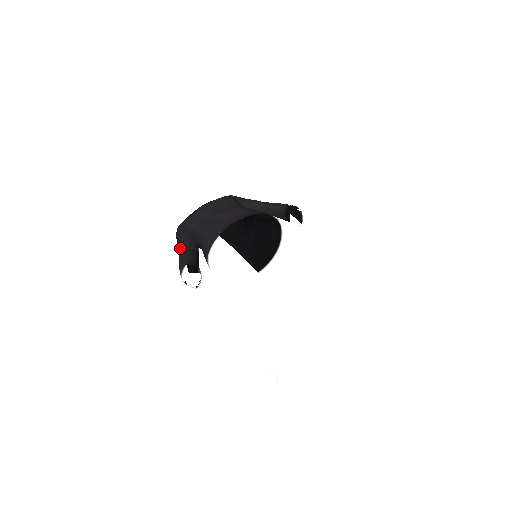
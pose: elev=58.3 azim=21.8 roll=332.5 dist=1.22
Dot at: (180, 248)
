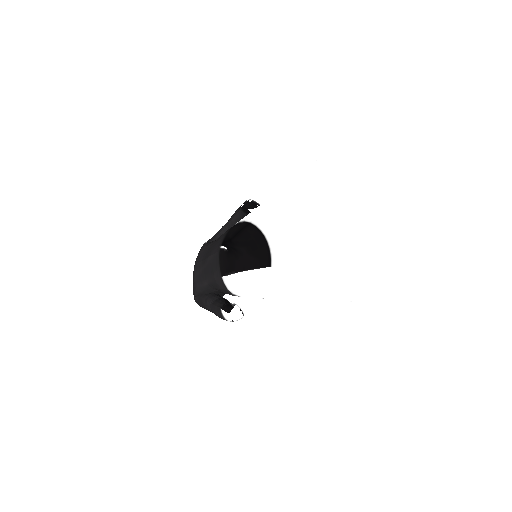
Dot at: (208, 308)
